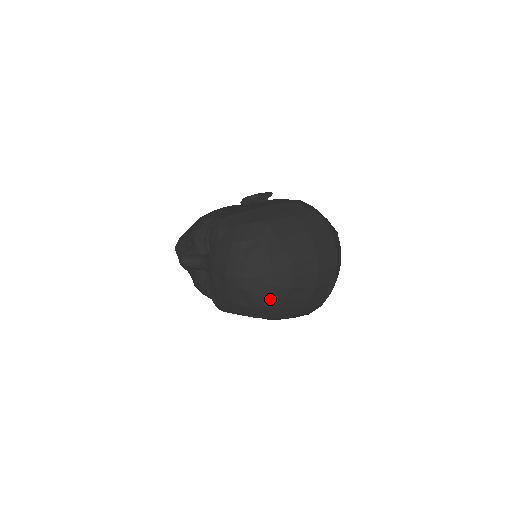
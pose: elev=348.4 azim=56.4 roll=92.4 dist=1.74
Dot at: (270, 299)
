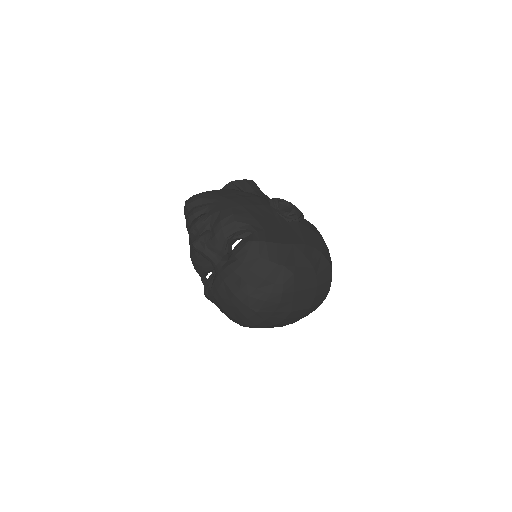
Dot at: (257, 325)
